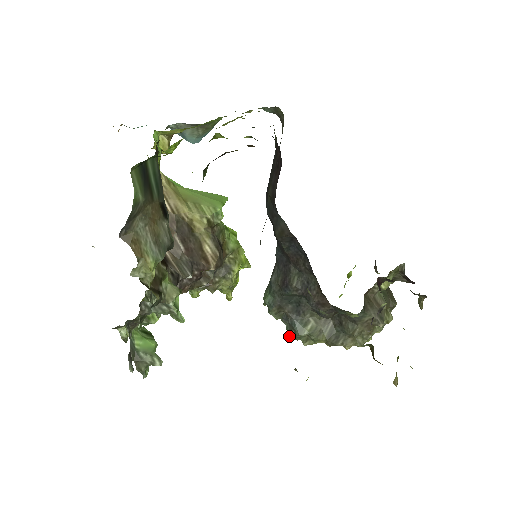
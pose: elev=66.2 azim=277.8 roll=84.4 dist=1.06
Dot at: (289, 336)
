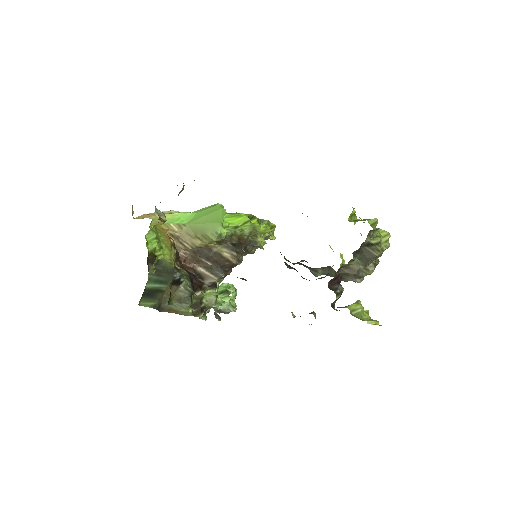
Dot at: occluded
